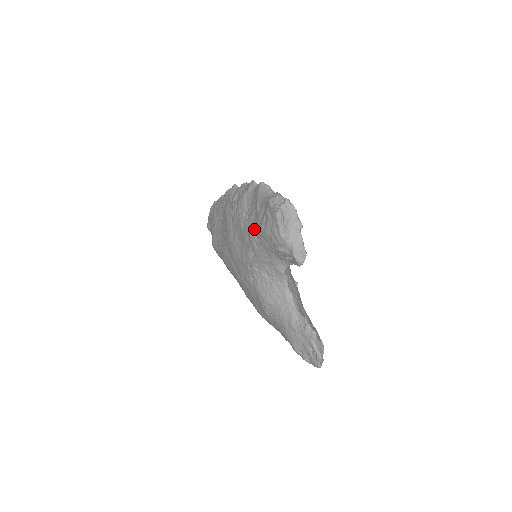
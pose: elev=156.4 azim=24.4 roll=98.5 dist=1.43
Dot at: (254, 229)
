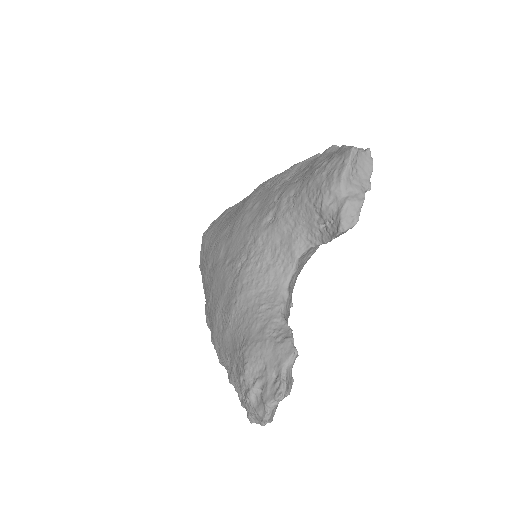
Dot at: (296, 183)
